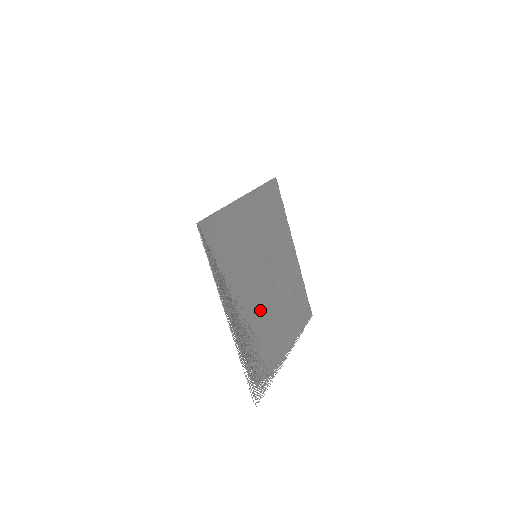
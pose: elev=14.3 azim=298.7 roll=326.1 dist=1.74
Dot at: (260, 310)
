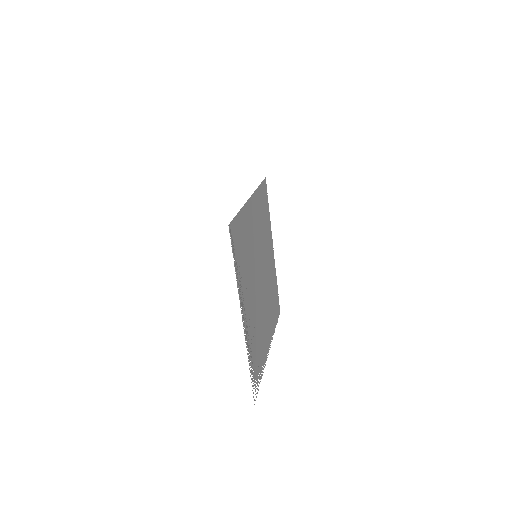
Dot at: (257, 309)
